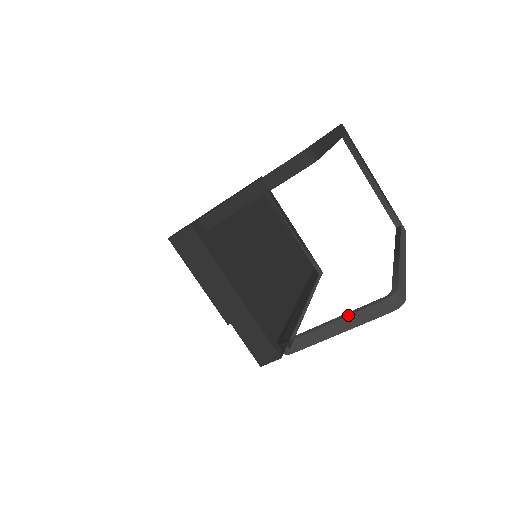
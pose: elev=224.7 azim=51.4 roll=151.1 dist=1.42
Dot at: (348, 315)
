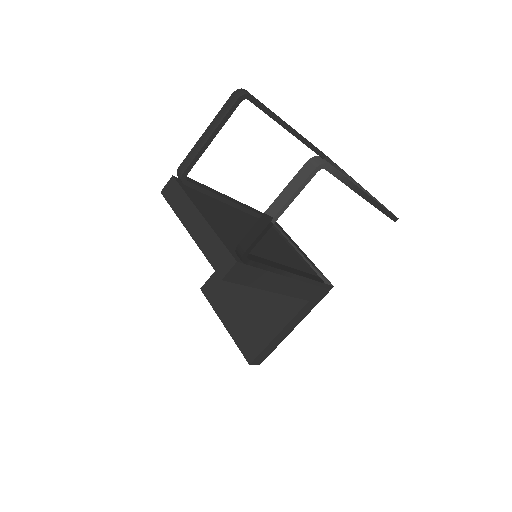
Dot at: (282, 191)
